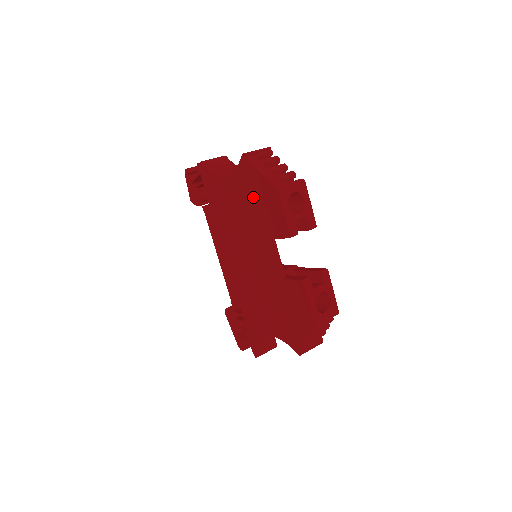
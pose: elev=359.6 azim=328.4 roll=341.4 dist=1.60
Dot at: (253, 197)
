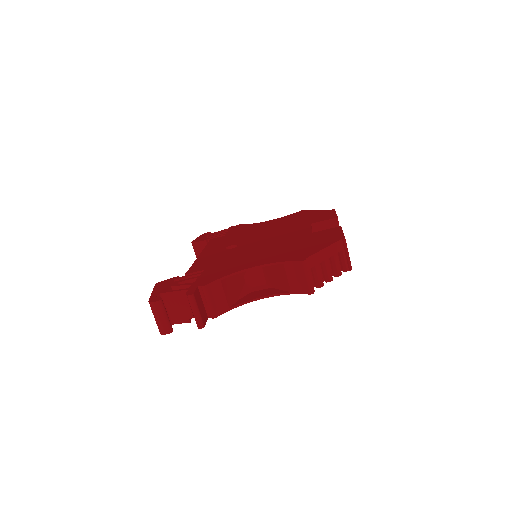
Dot at: (300, 218)
